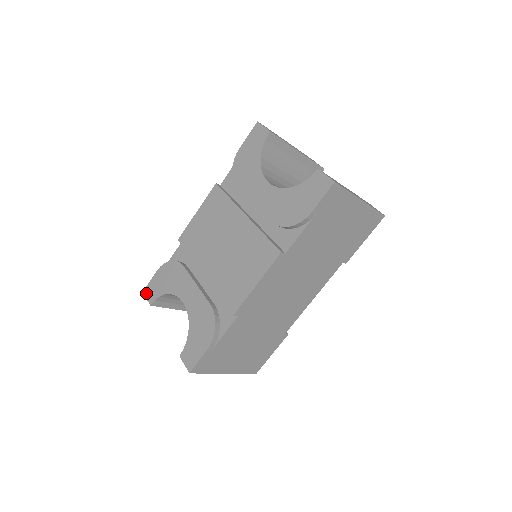
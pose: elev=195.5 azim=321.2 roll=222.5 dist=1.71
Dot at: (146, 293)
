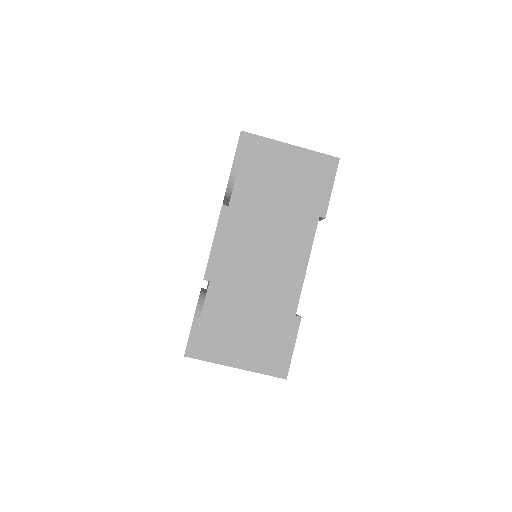
Dot at: occluded
